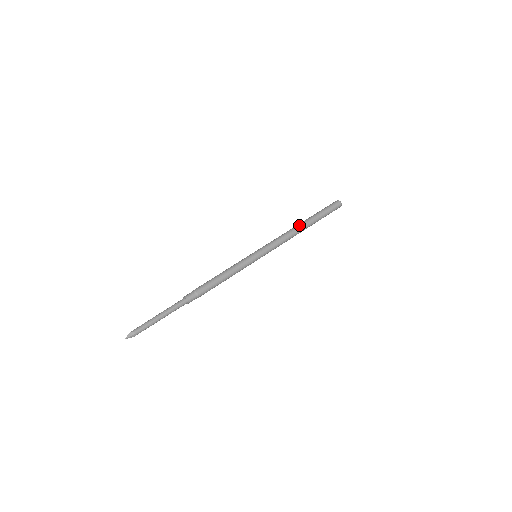
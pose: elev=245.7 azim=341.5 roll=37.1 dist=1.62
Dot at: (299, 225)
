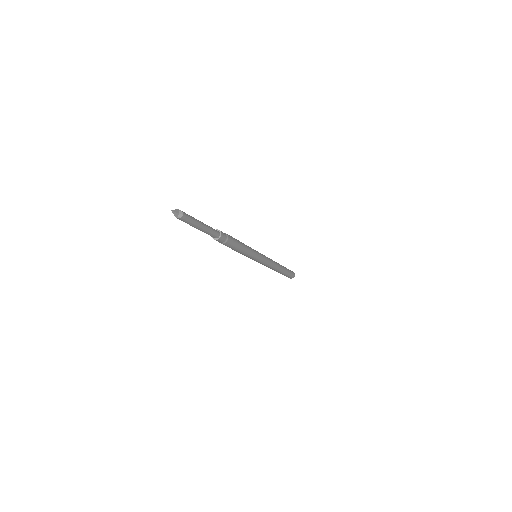
Dot at: (278, 263)
